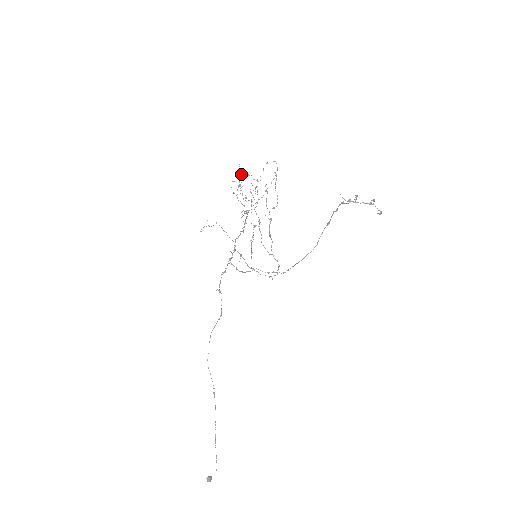
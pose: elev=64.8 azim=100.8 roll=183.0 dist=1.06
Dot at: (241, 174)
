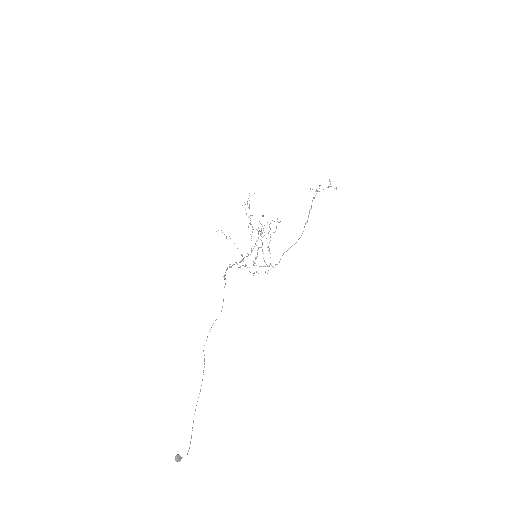
Dot at: (249, 195)
